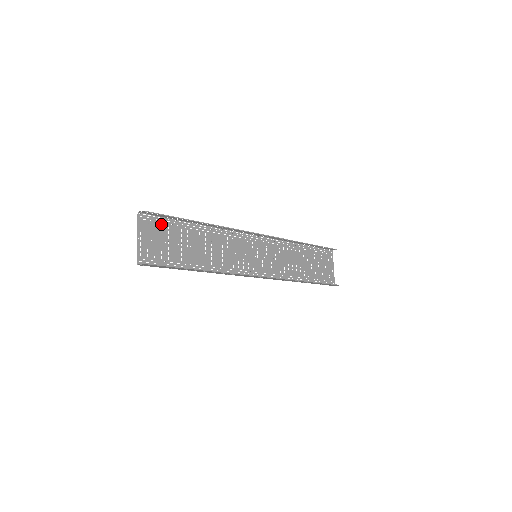
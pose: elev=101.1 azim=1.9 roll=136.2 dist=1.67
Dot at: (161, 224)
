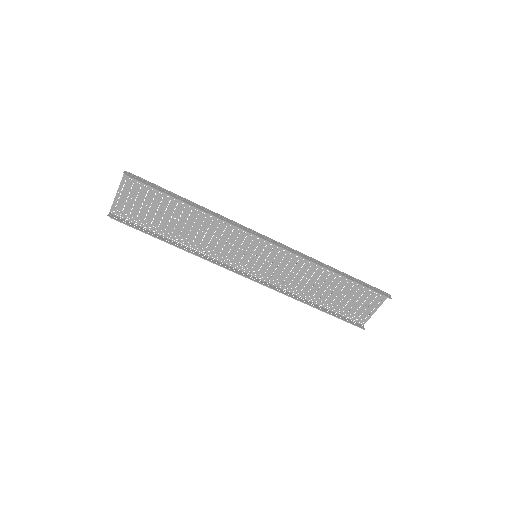
Dot at: (148, 188)
